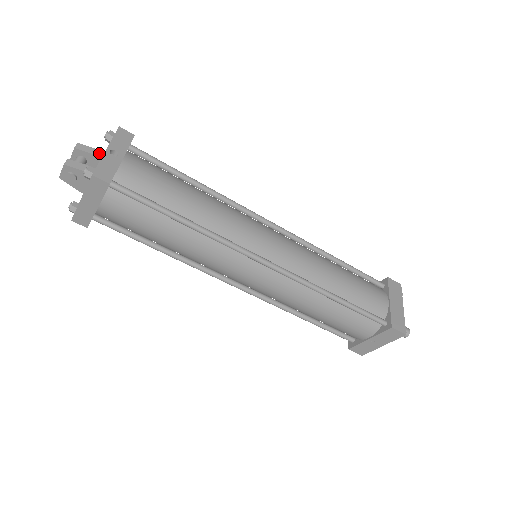
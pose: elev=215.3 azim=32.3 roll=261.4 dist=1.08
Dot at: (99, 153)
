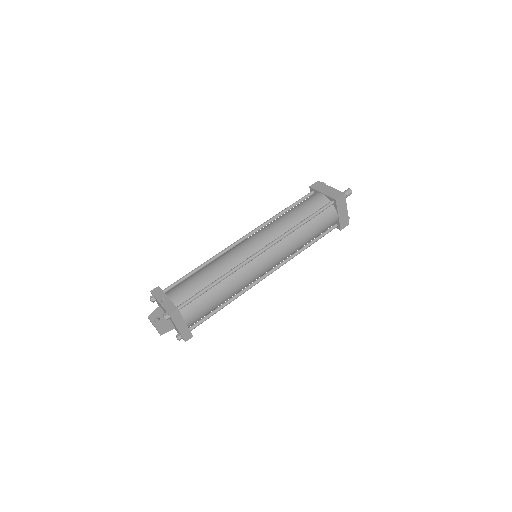
Dot at: (158, 309)
